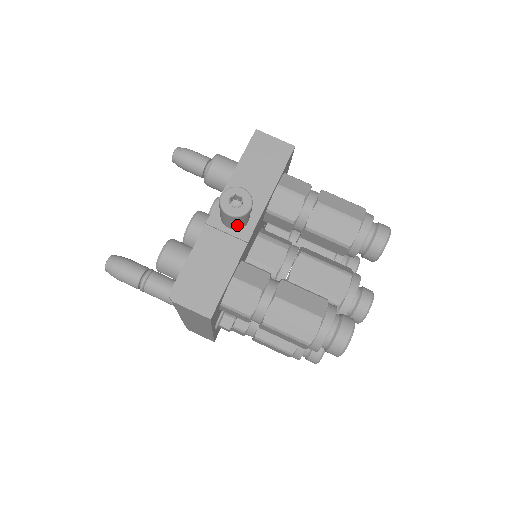
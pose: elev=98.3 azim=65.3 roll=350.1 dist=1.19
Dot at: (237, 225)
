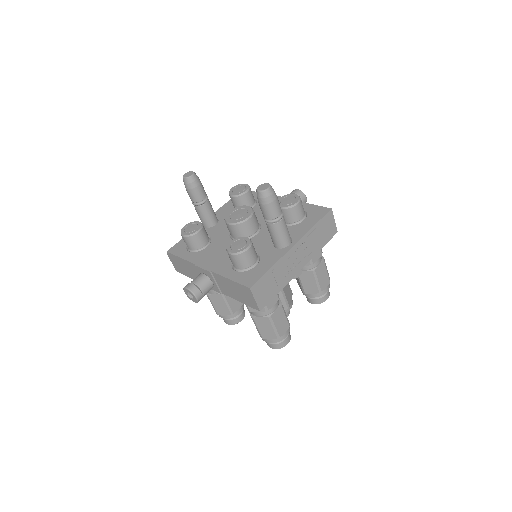
Dot at: occluded
